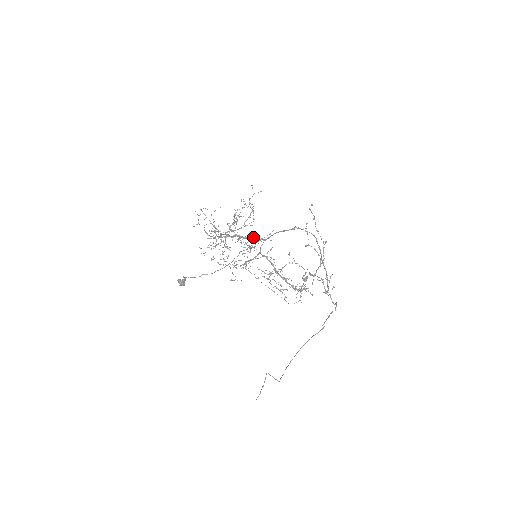
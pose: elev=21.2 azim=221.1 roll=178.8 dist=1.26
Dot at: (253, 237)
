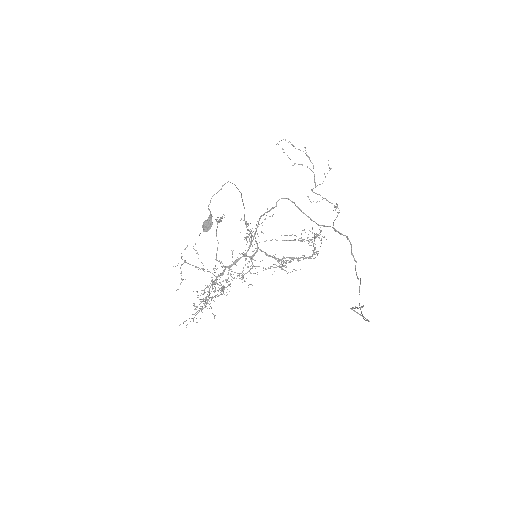
Dot at: (245, 221)
